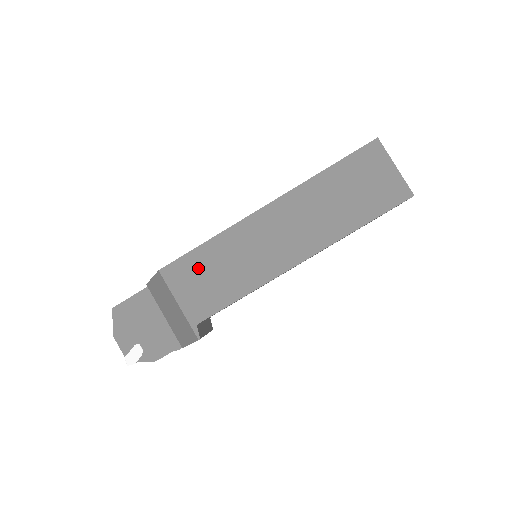
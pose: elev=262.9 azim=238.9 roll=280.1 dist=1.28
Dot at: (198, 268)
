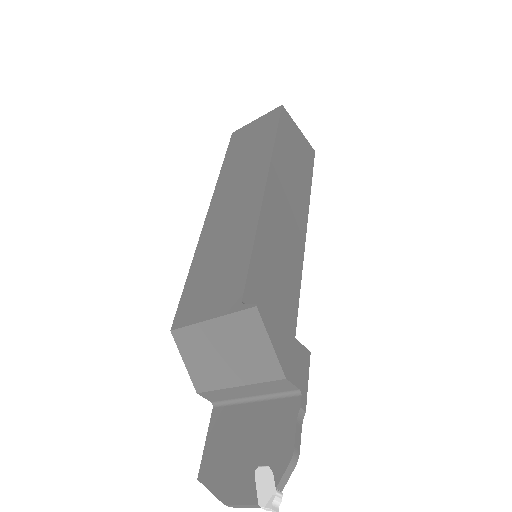
Dot at: (200, 286)
